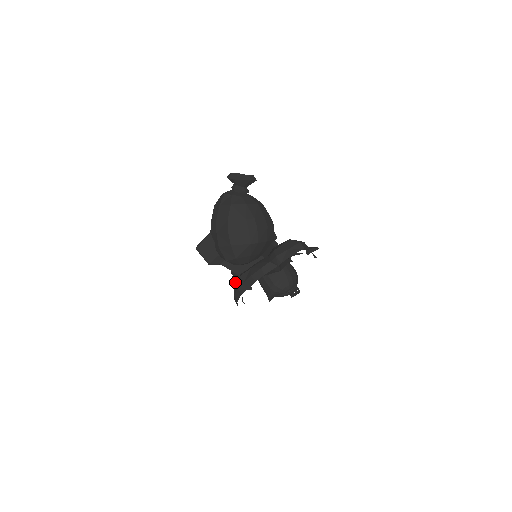
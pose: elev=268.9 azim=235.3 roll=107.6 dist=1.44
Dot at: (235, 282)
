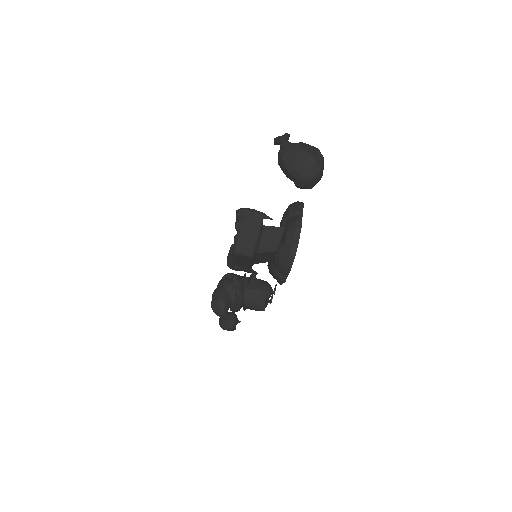
Dot at: (287, 242)
